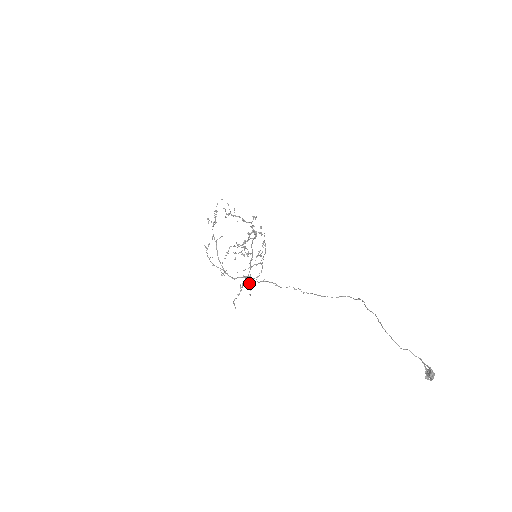
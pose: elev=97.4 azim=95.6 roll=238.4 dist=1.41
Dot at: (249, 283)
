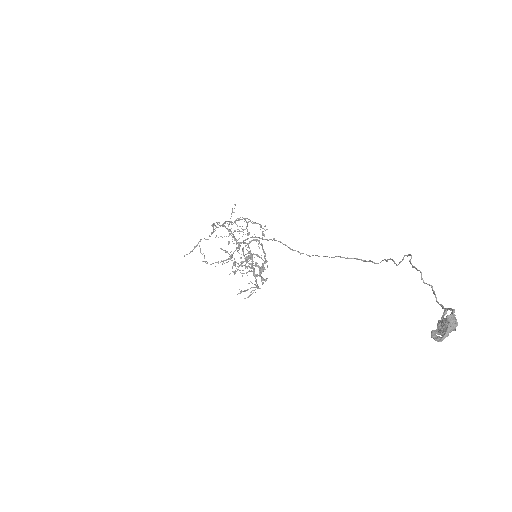
Dot at: (225, 260)
